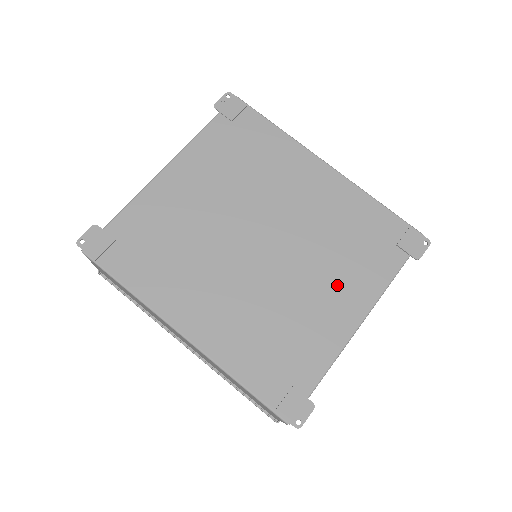
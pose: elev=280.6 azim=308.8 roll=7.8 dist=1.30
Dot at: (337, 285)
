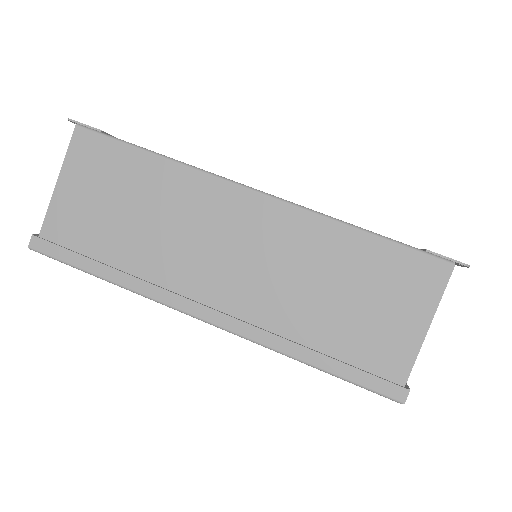
Dot at: occluded
